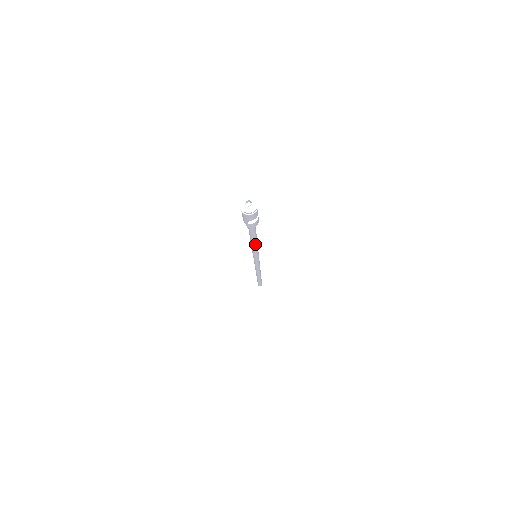
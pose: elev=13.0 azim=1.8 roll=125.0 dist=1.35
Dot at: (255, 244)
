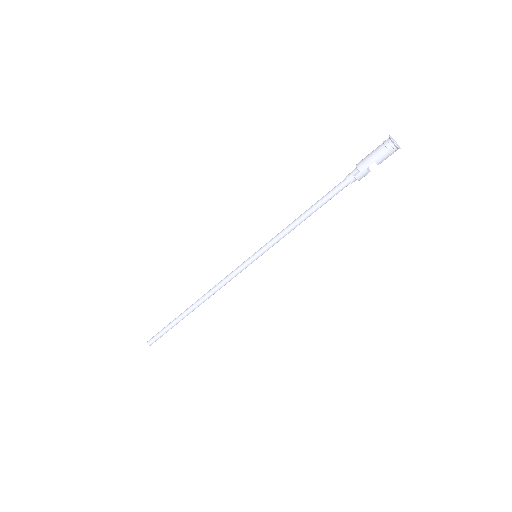
Dot at: (301, 222)
